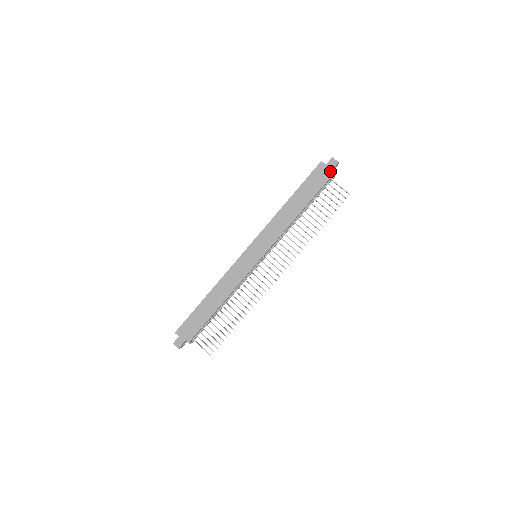
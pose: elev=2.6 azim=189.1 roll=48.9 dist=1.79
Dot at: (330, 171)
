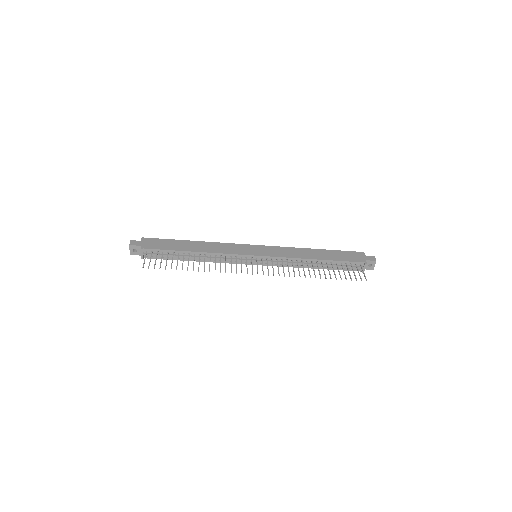
Dot at: (365, 260)
